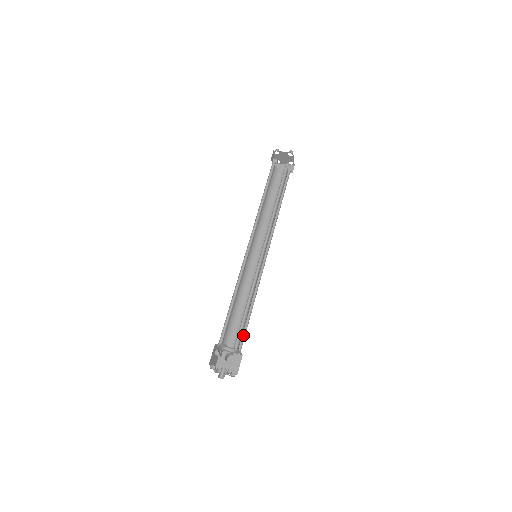
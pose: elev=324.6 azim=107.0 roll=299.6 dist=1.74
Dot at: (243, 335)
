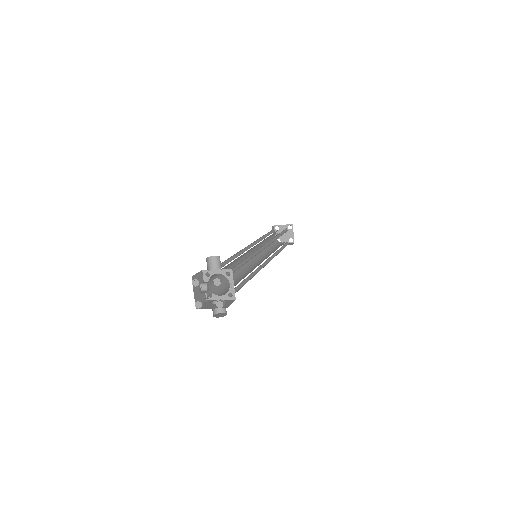
Dot at: (237, 290)
